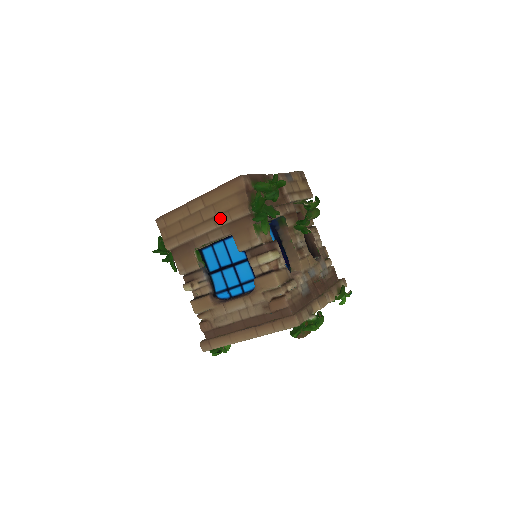
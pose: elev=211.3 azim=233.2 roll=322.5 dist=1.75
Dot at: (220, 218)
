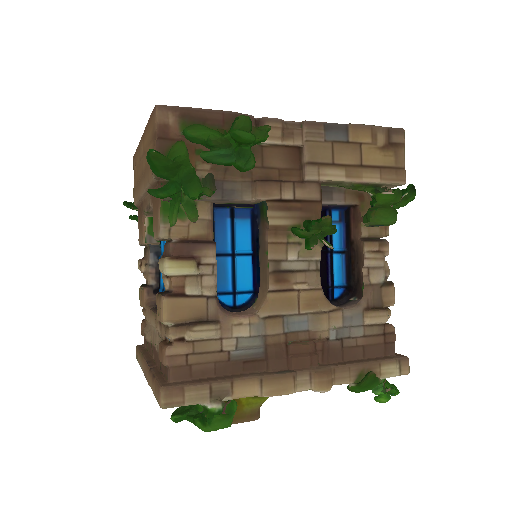
Dot at: (145, 176)
